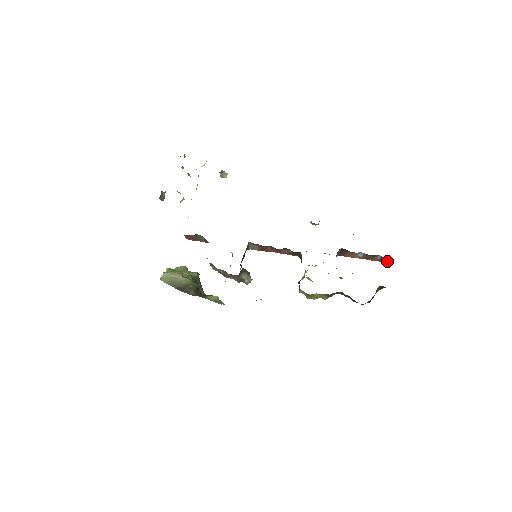
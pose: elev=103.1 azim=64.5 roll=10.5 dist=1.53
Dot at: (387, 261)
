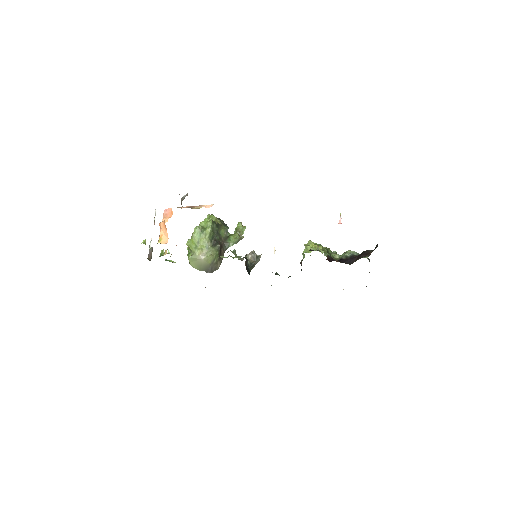
Dot at: (377, 246)
